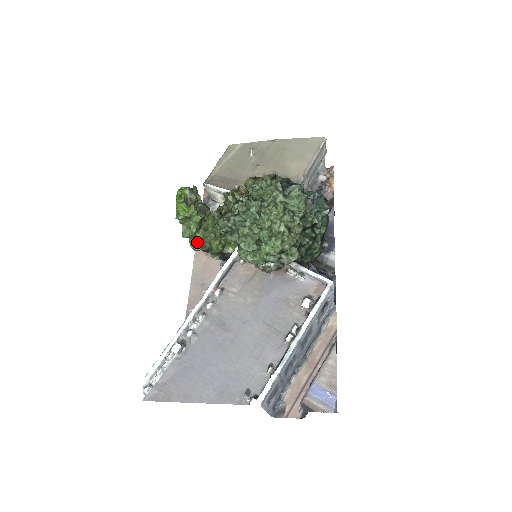
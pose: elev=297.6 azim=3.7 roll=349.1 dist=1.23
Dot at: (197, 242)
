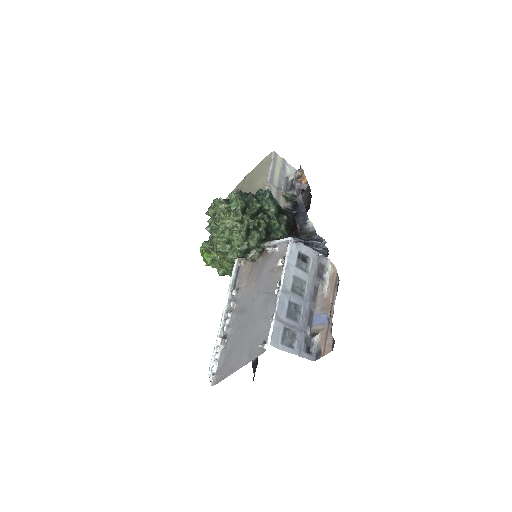
Dot at: occluded
